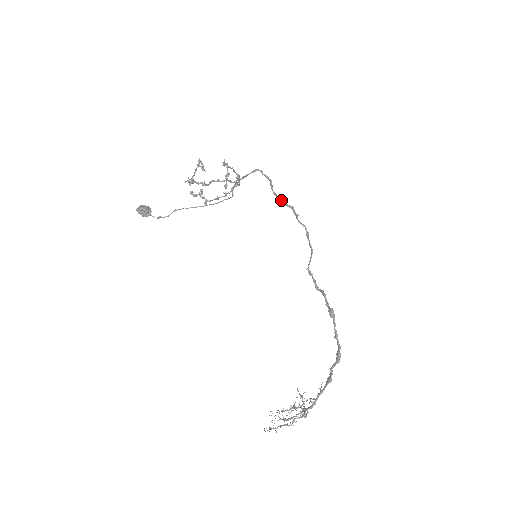
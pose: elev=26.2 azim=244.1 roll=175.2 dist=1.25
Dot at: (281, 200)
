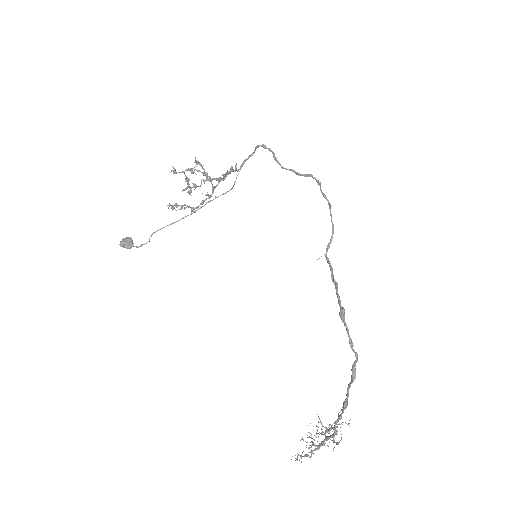
Dot at: (294, 172)
